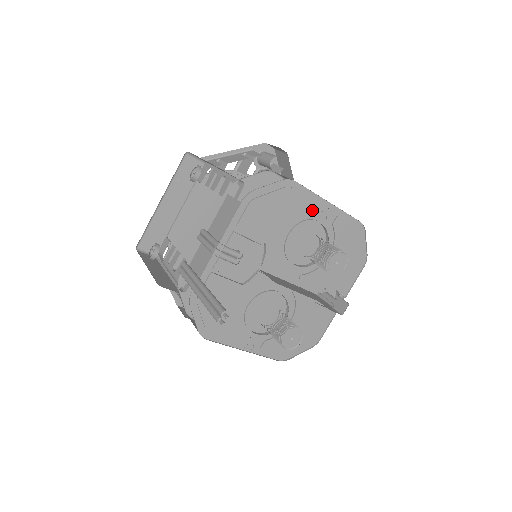
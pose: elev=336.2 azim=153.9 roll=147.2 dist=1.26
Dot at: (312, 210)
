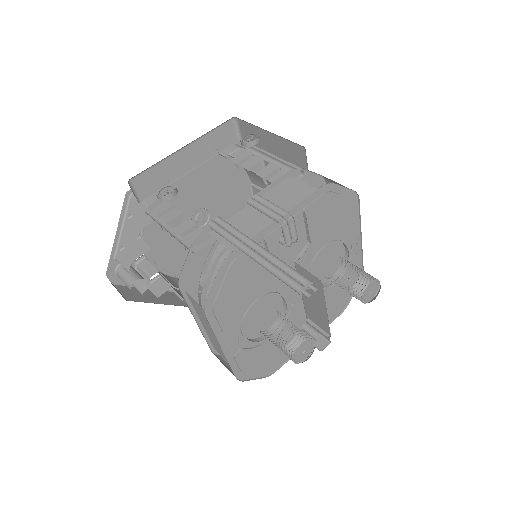
Dot at: (349, 235)
